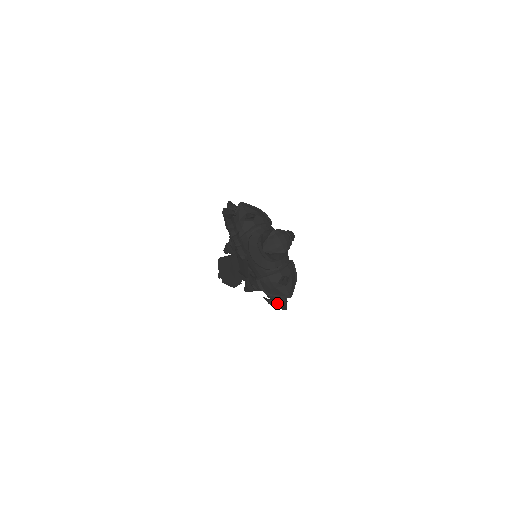
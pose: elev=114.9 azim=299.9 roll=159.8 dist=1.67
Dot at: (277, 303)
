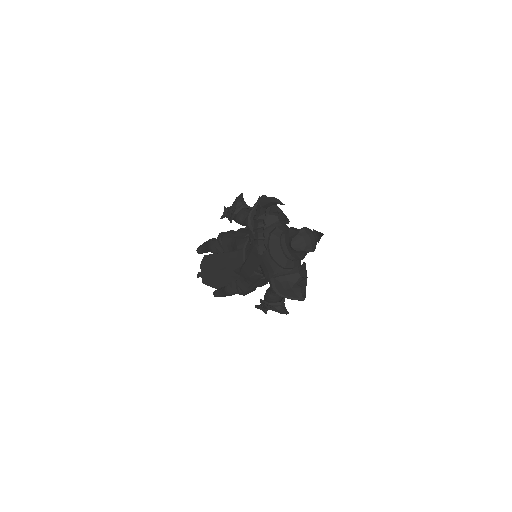
Dot at: (276, 307)
